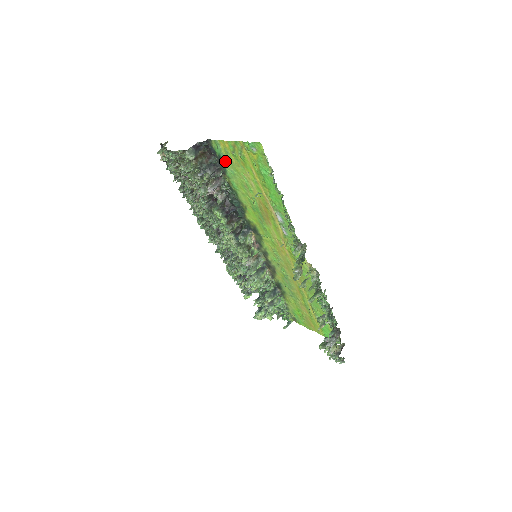
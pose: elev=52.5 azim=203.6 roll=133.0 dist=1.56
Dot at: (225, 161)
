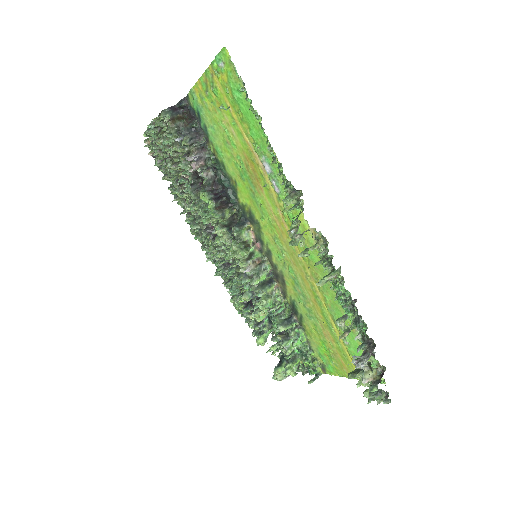
Dot at: (203, 116)
